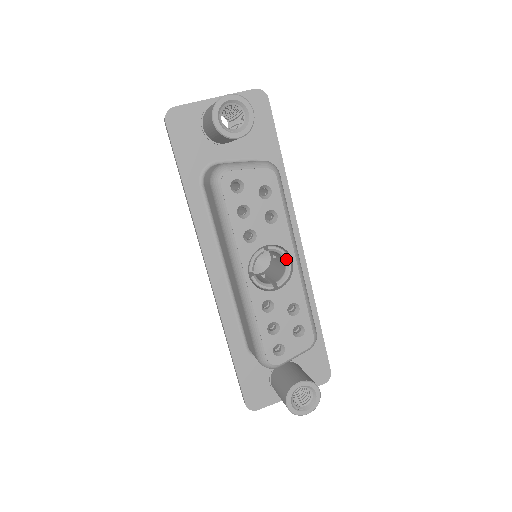
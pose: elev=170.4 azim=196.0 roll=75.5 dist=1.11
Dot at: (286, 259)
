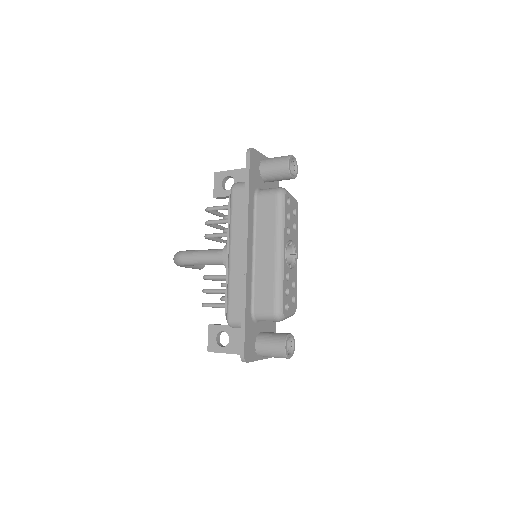
Dot at: (295, 253)
